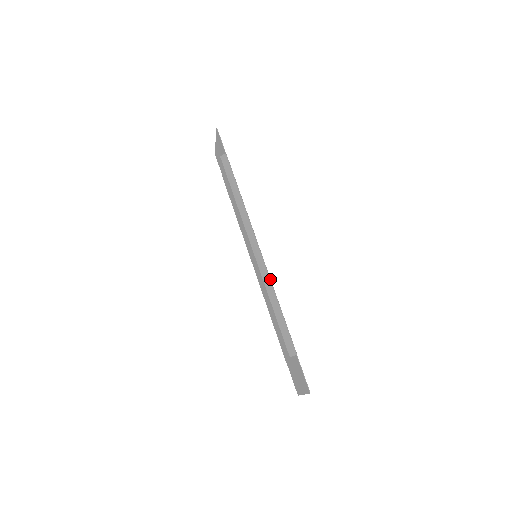
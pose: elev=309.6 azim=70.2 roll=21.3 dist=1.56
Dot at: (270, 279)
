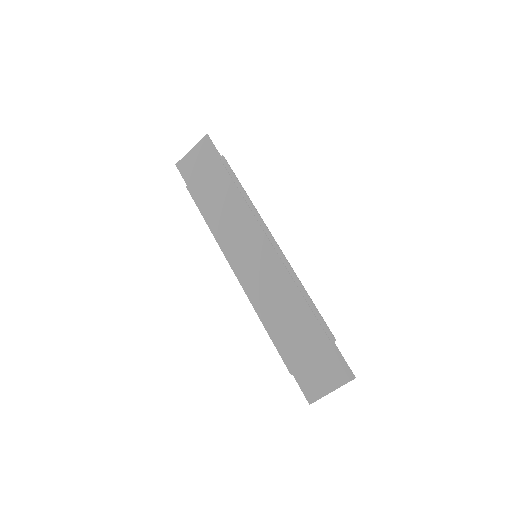
Dot at: (293, 270)
